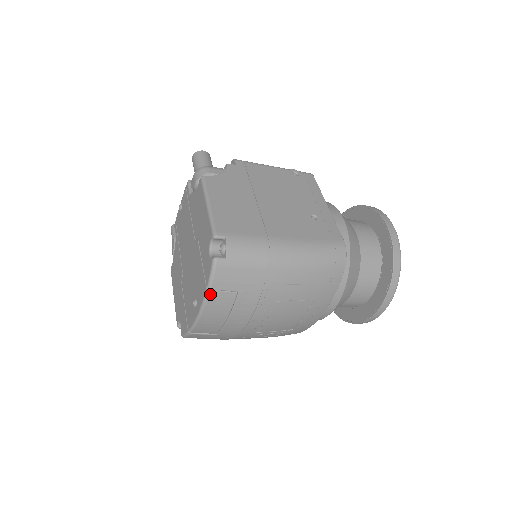
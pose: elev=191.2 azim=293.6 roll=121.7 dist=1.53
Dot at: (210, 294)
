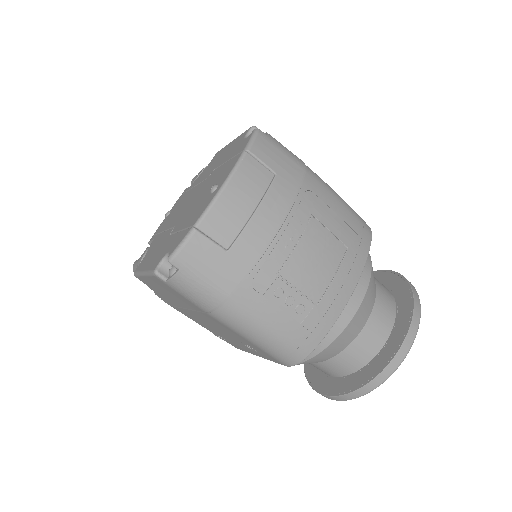
Dot at: (246, 157)
